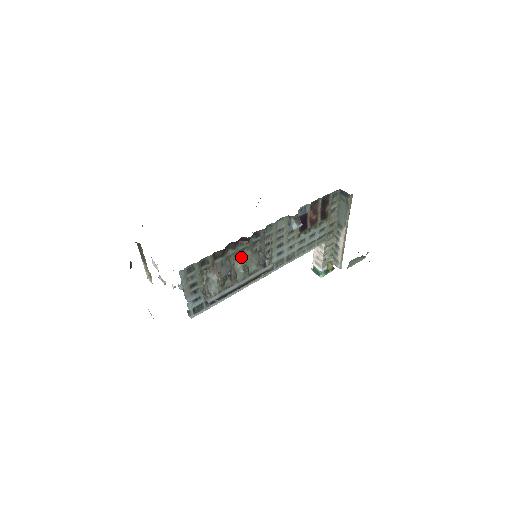
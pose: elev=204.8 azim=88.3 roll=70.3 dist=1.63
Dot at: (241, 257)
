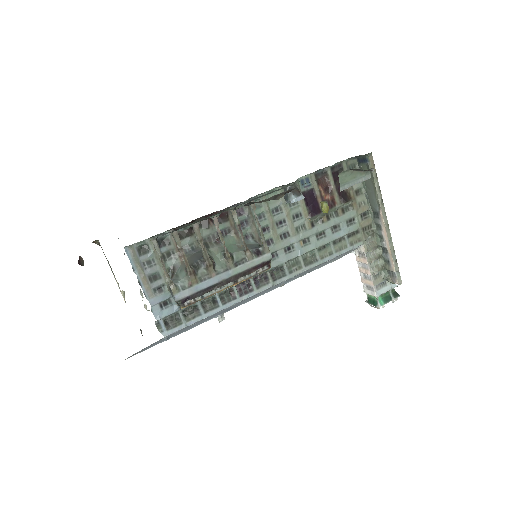
Dot at: (221, 242)
